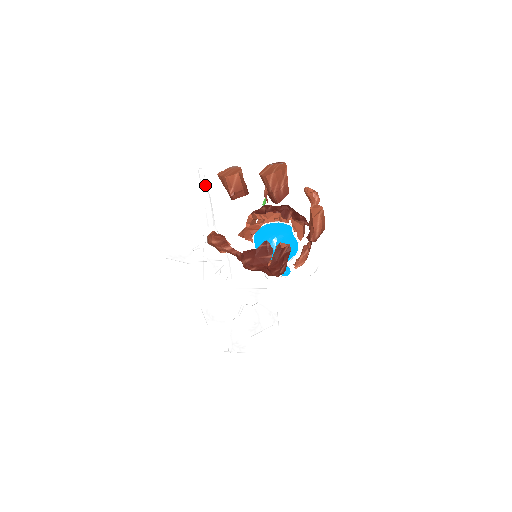
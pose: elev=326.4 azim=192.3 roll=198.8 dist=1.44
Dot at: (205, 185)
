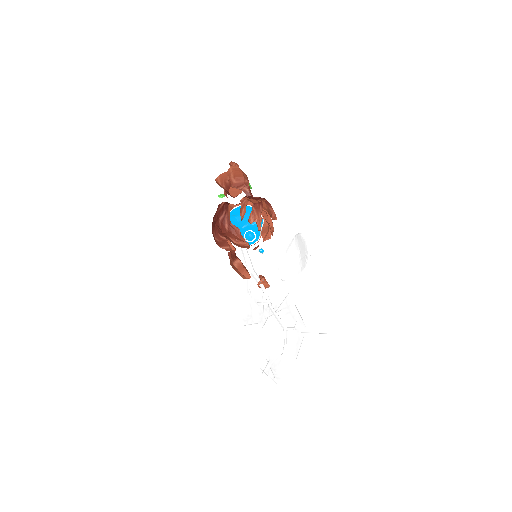
Dot at: occluded
